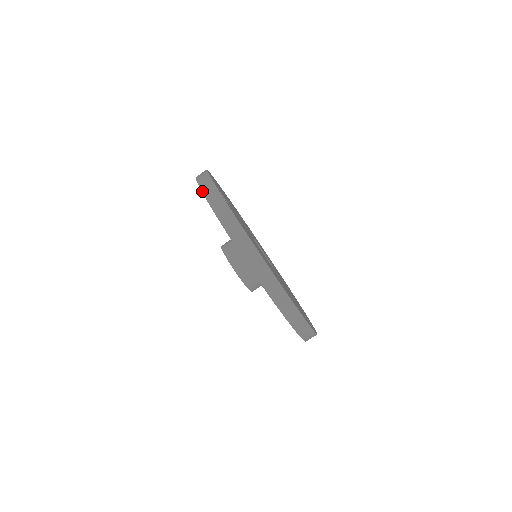
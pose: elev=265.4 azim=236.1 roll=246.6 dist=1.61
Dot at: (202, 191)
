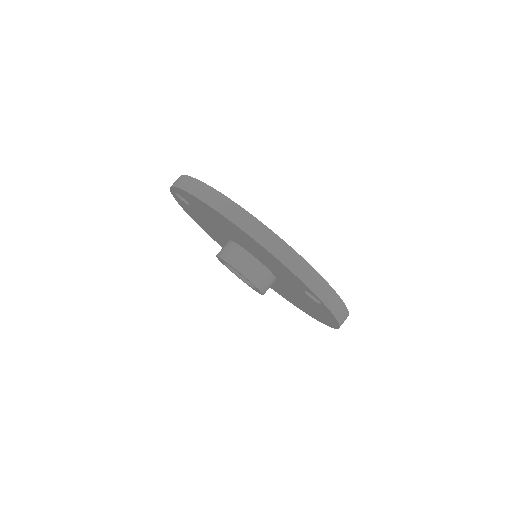
Dot at: (170, 189)
